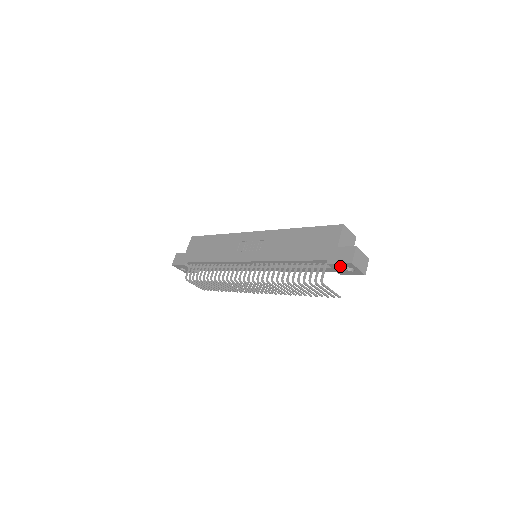
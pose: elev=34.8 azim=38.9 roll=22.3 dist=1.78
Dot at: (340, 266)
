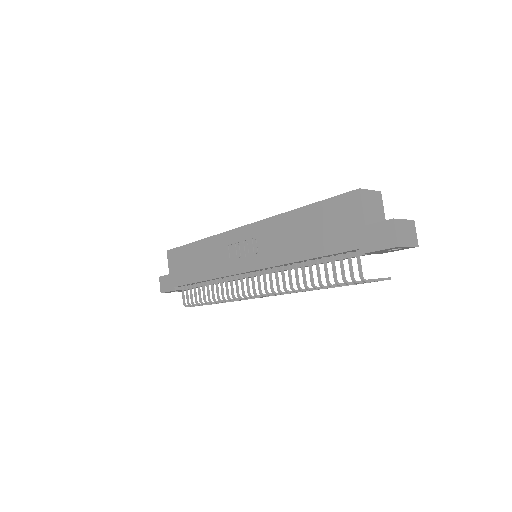
Dot at: (380, 251)
